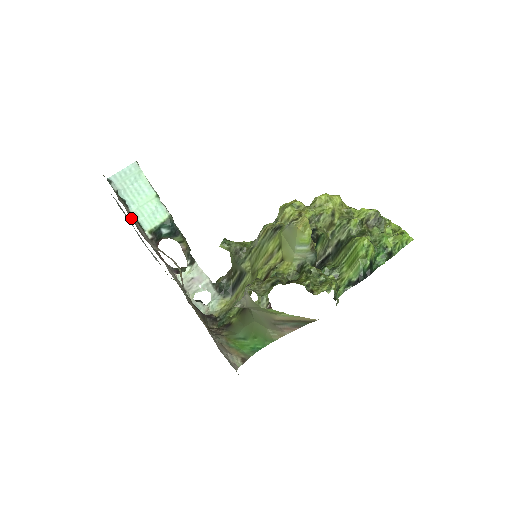
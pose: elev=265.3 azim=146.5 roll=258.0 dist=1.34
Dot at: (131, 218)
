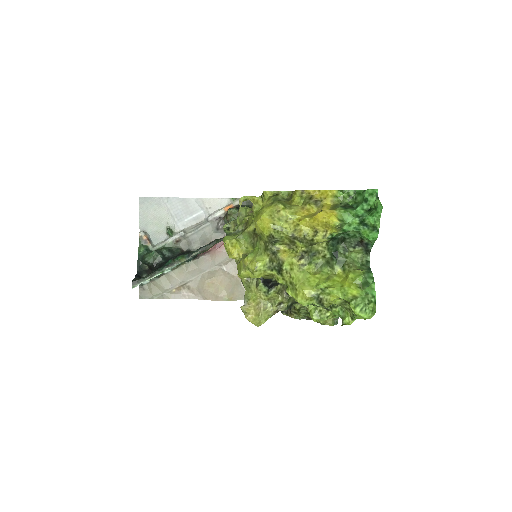
Dot at: (175, 292)
